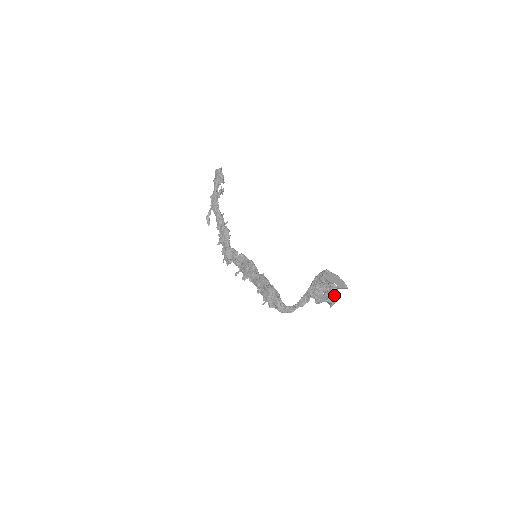
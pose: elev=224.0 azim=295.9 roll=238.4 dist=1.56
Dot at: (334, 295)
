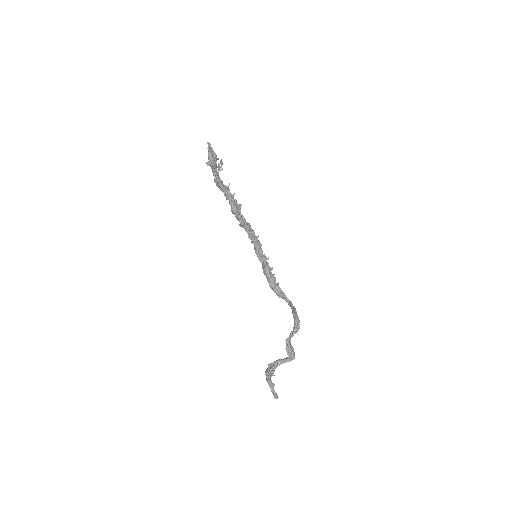
Dot at: (290, 359)
